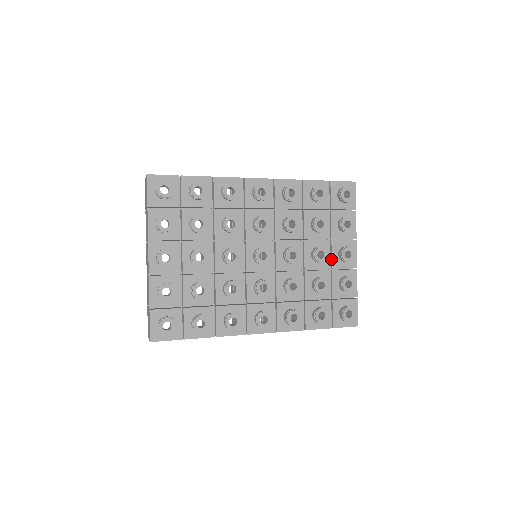
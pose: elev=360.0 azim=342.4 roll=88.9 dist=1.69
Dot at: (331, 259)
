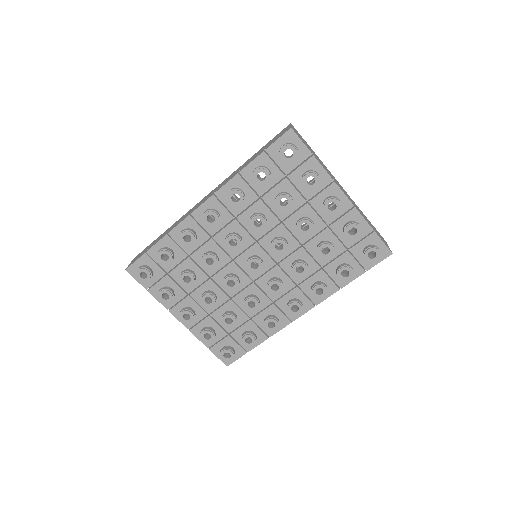
Dot at: occluded
